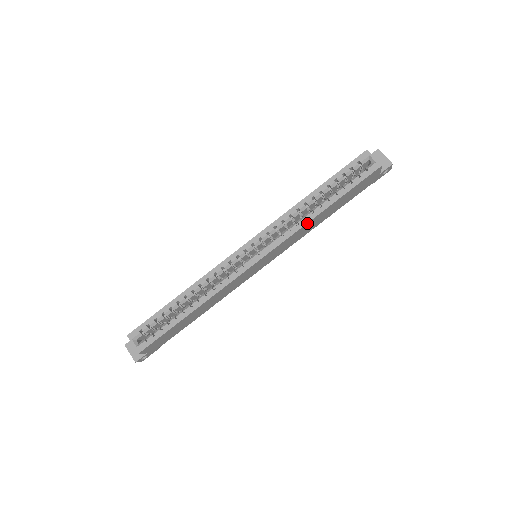
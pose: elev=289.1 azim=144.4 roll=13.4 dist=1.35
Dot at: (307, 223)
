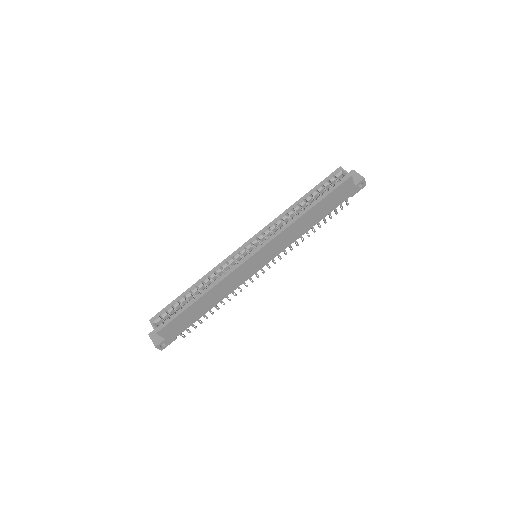
Dot at: (293, 222)
